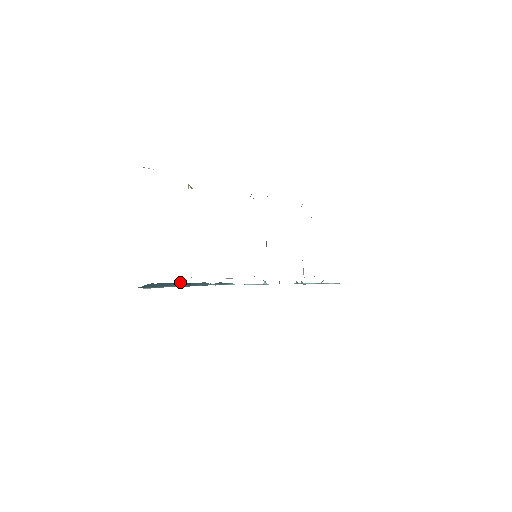
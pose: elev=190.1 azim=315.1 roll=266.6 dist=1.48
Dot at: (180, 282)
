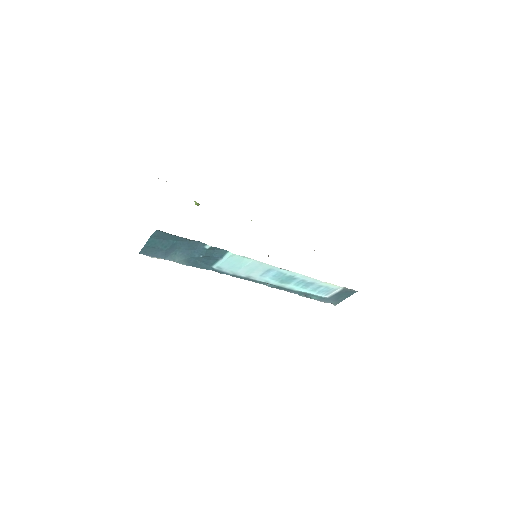
Dot at: (178, 241)
